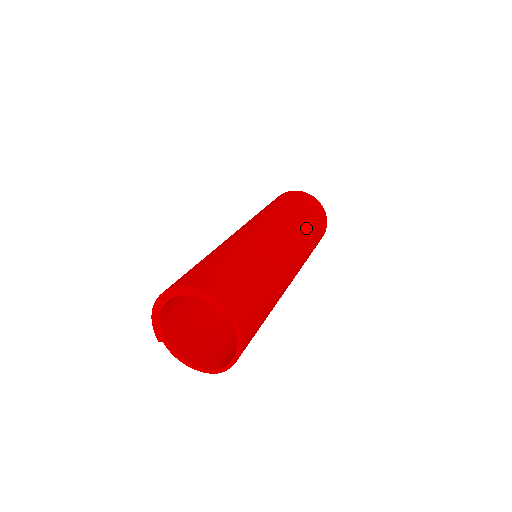
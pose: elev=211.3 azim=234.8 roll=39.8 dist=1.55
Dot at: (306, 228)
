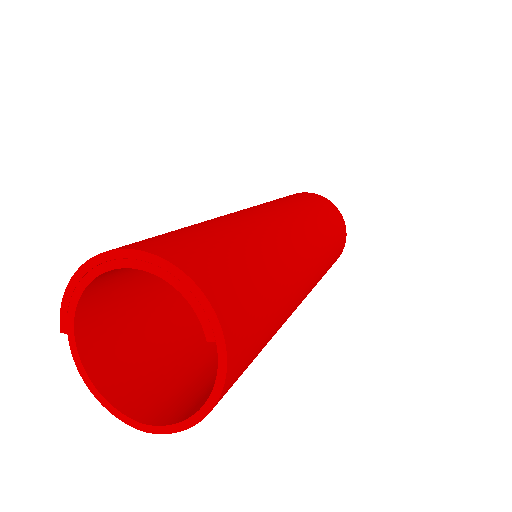
Dot at: (330, 248)
